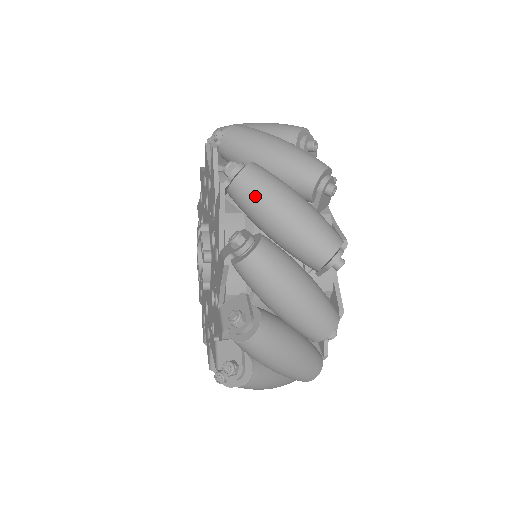
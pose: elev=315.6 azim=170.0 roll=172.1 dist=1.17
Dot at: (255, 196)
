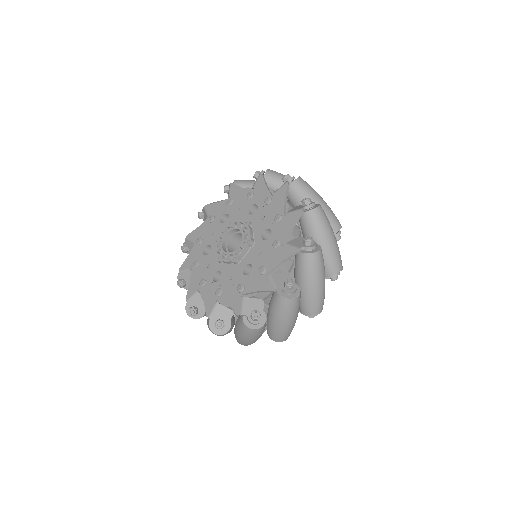
Dot at: (321, 223)
